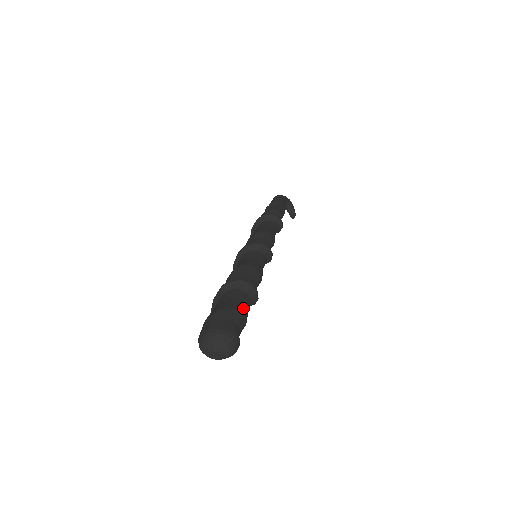
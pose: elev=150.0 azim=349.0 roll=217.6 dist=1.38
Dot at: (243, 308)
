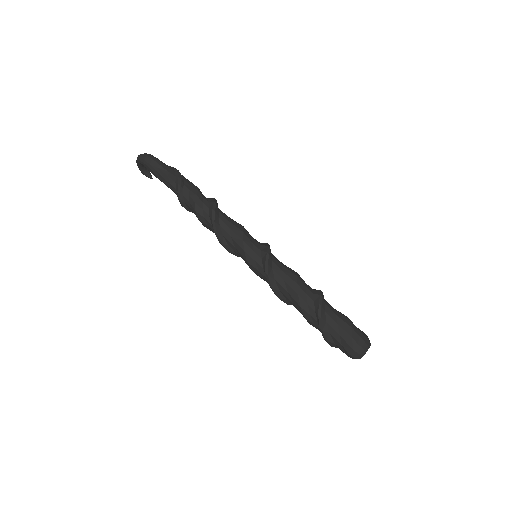
Dot at: occluded
